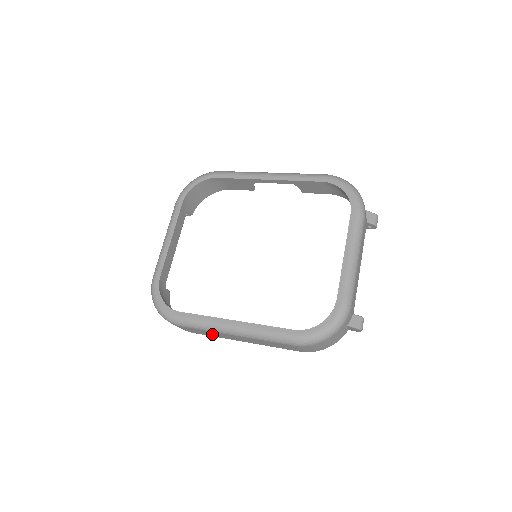
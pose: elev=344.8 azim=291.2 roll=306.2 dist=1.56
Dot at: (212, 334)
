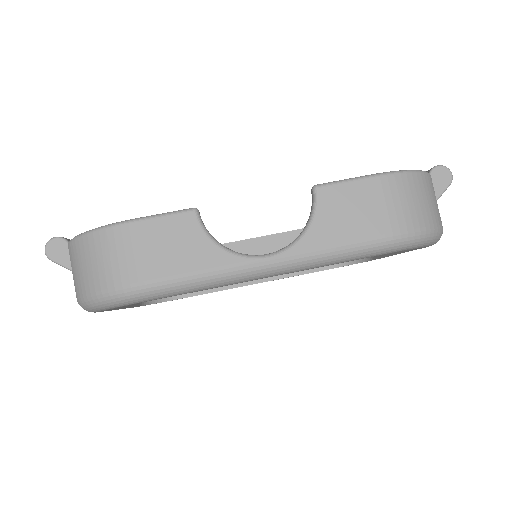
Dot at: occluded
